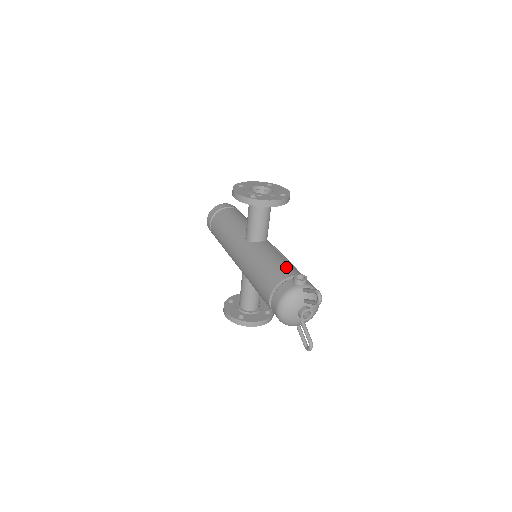
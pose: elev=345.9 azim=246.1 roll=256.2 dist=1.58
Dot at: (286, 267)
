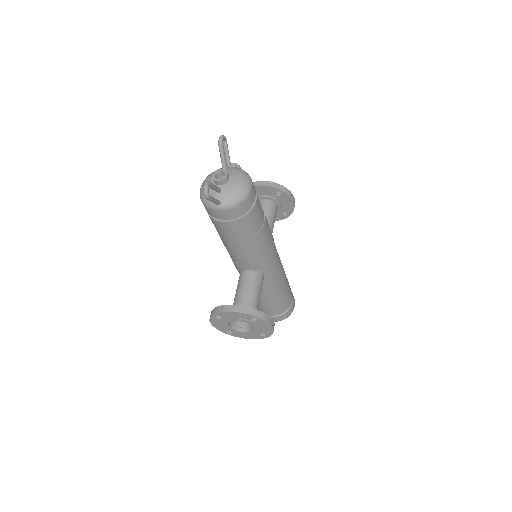
Dot at: occluded
